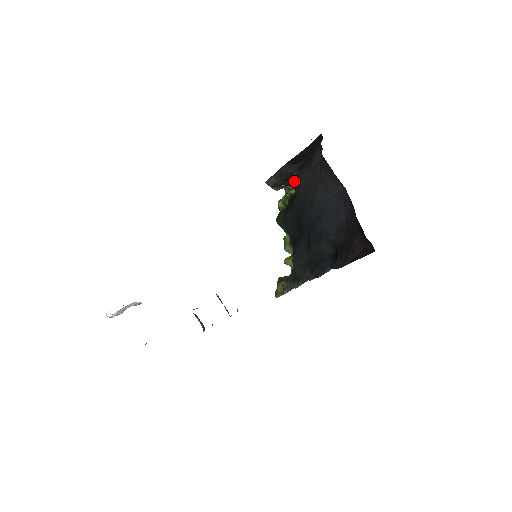
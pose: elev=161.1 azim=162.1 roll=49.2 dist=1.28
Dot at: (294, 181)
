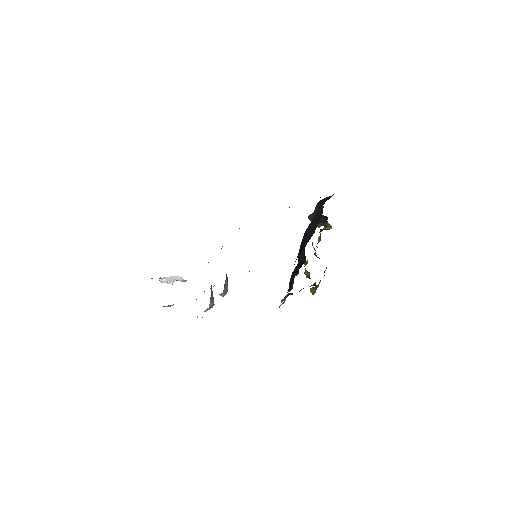
Dot at: occluded
